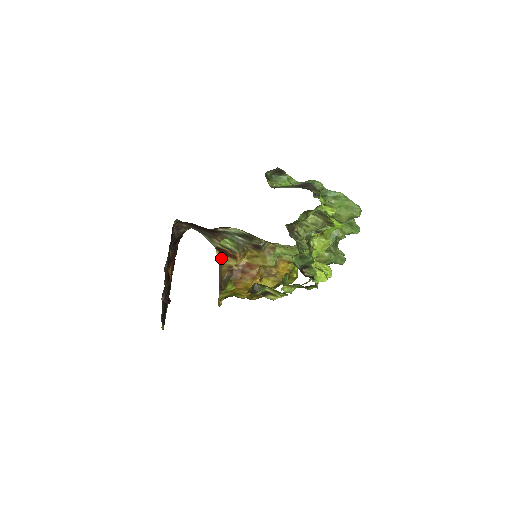
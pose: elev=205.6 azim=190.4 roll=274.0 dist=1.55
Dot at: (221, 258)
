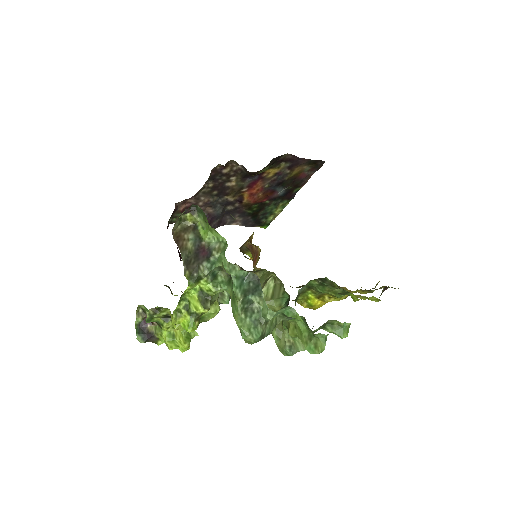
Dot at: occluded
